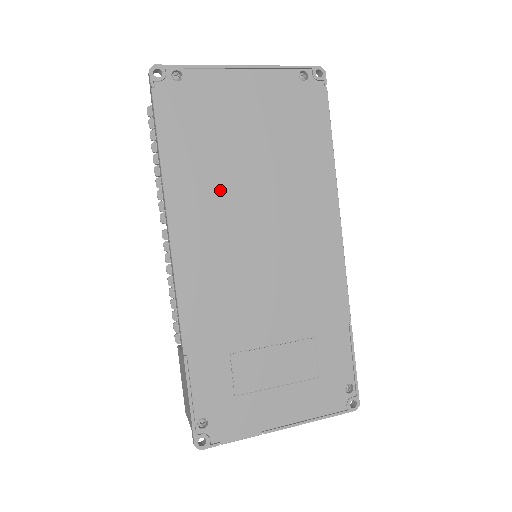
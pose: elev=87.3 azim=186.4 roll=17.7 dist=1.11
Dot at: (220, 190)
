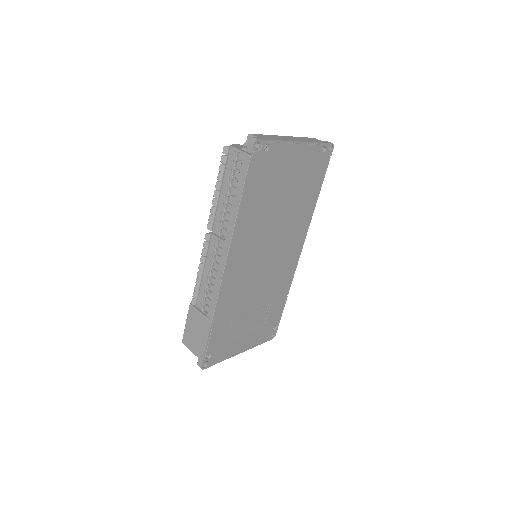
Dot at: (261, 224)
